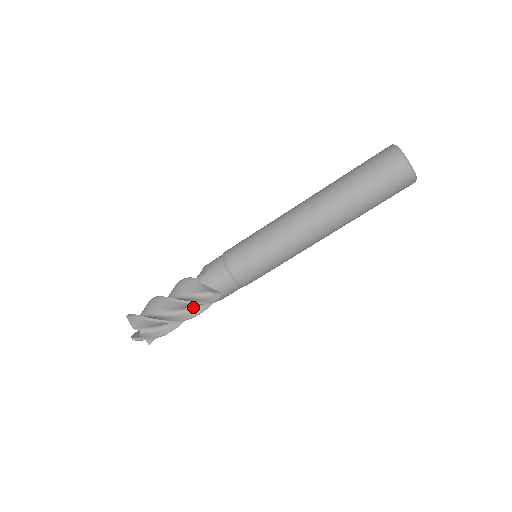
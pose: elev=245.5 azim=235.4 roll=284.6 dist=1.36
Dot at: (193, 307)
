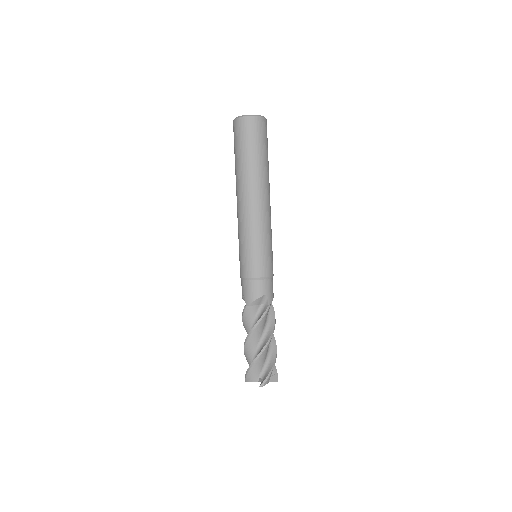
Dot at: (266, 326)
